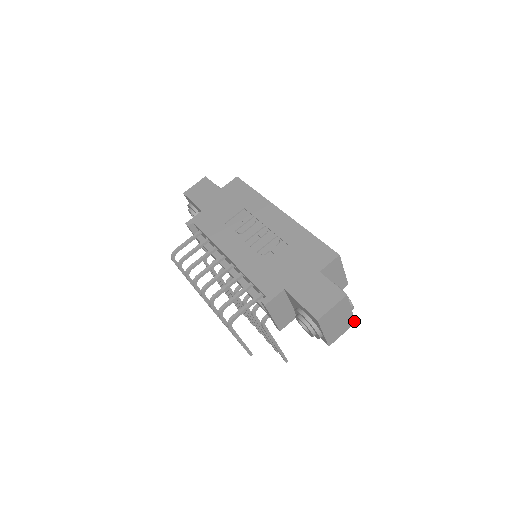
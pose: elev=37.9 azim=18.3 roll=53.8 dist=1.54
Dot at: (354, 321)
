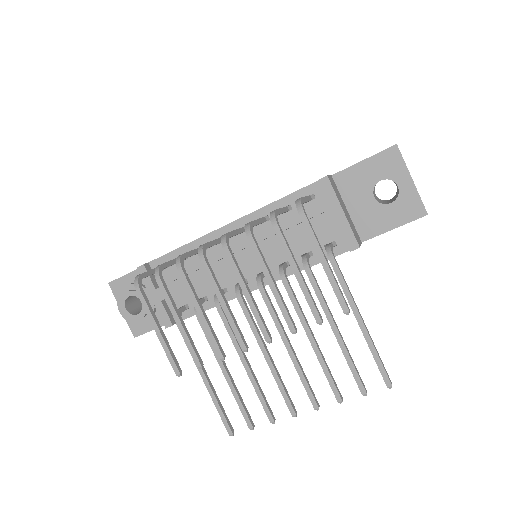
Dot at: occluded
